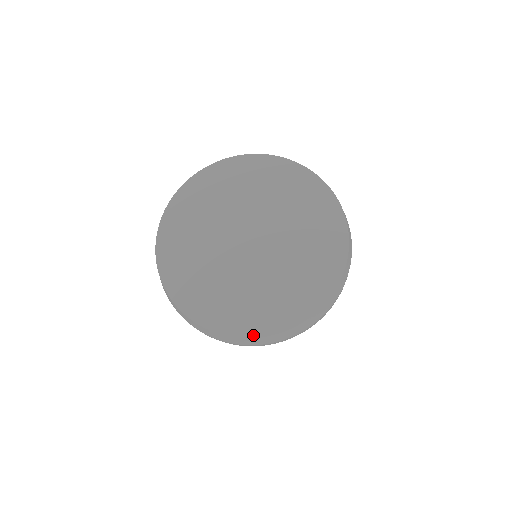
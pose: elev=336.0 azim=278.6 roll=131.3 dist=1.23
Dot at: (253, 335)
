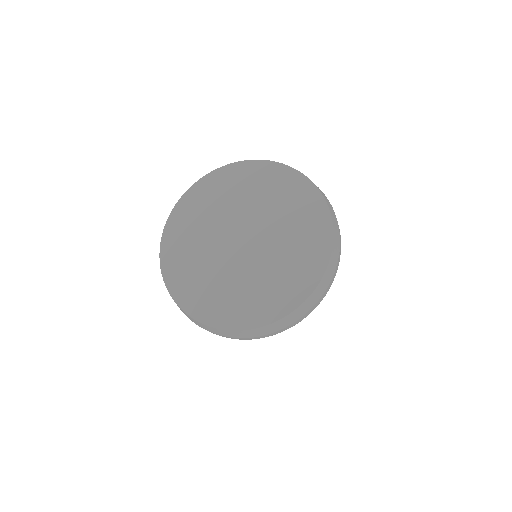
Dot at: (254, 326)
